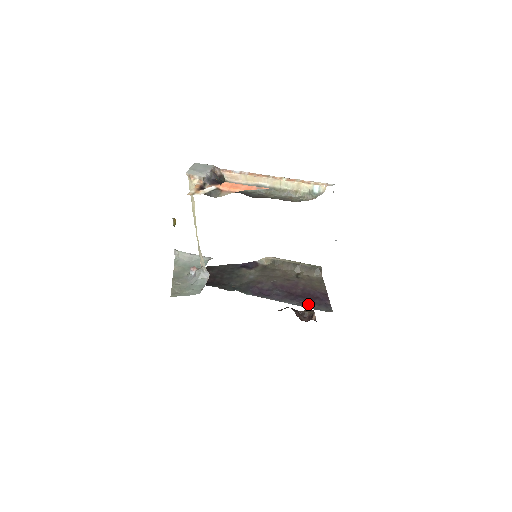
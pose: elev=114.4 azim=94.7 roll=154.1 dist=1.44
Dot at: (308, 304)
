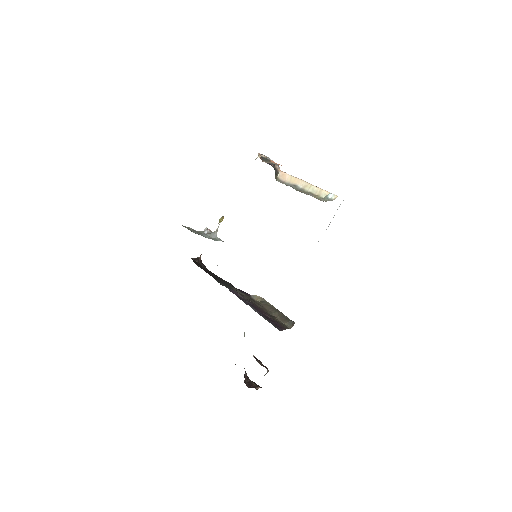
Dot at: (264, 317)
